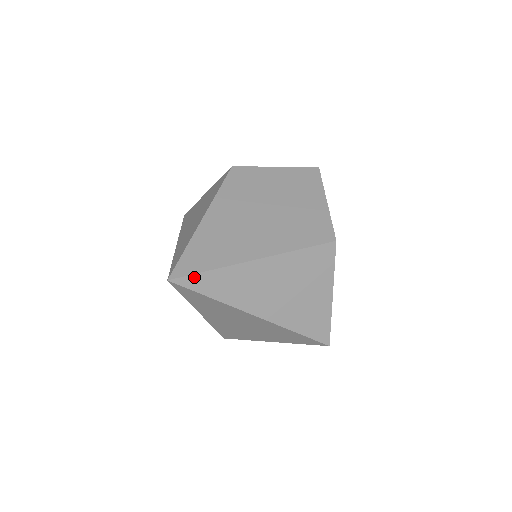
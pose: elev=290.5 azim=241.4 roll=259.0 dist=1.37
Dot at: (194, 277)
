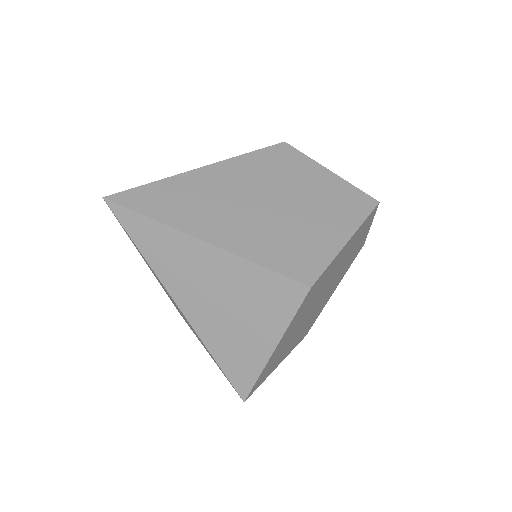
Dot at: (130, 213)
